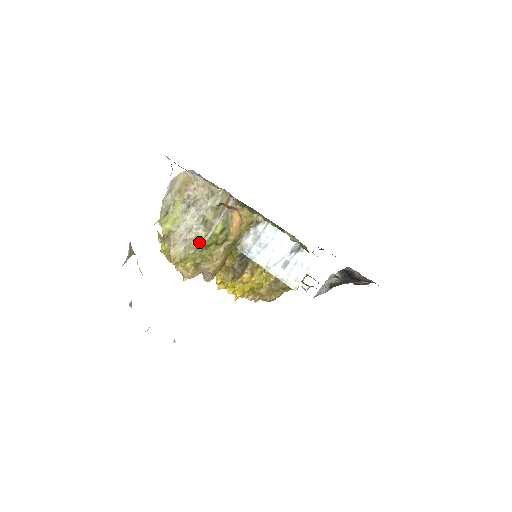
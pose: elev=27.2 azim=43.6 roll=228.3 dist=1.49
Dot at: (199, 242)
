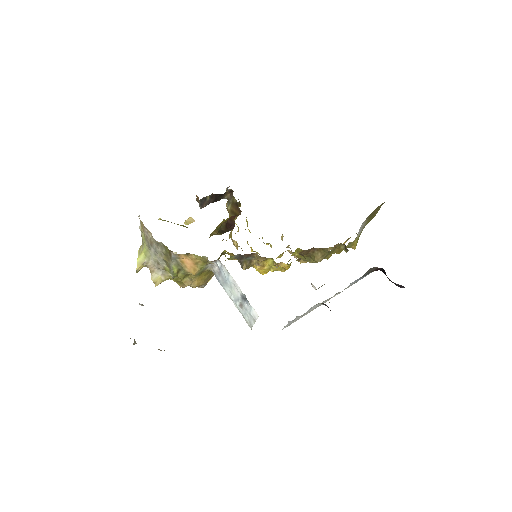
Dot at: occluded
